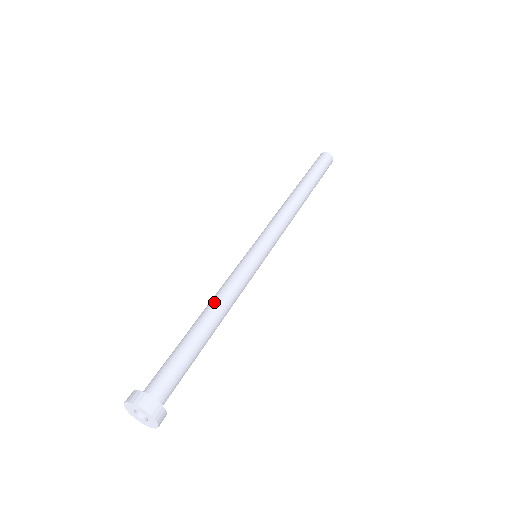
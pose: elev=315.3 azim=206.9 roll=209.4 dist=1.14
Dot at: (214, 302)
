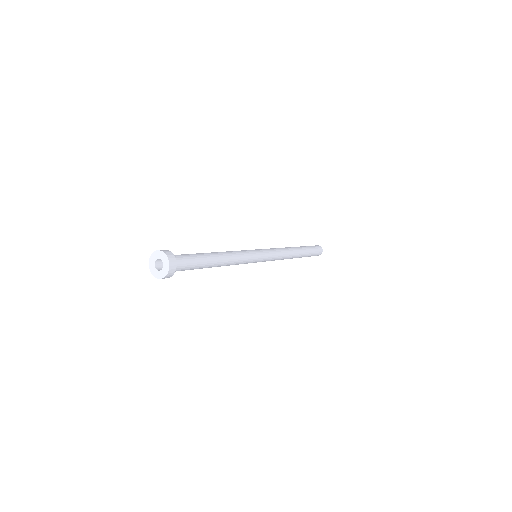
Dot at: occluded
